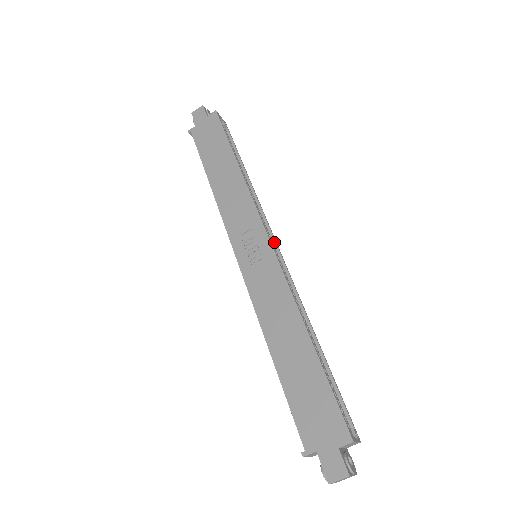
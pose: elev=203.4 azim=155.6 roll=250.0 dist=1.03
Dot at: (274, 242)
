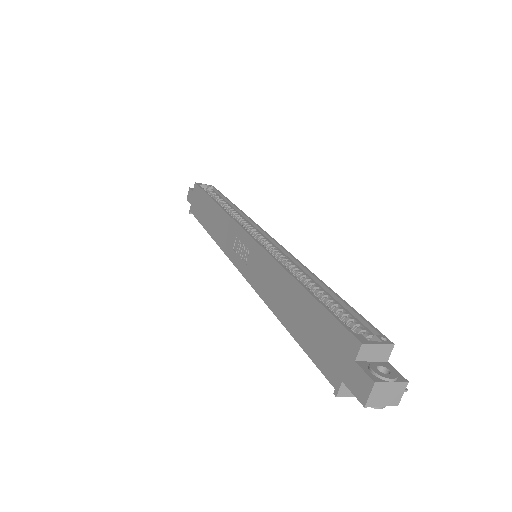
Dot at: (264, 234)
